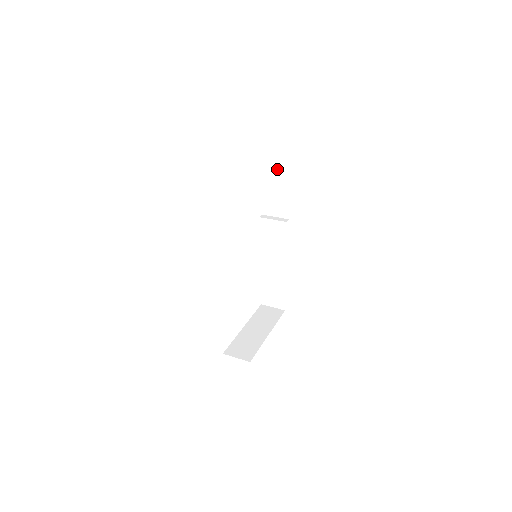
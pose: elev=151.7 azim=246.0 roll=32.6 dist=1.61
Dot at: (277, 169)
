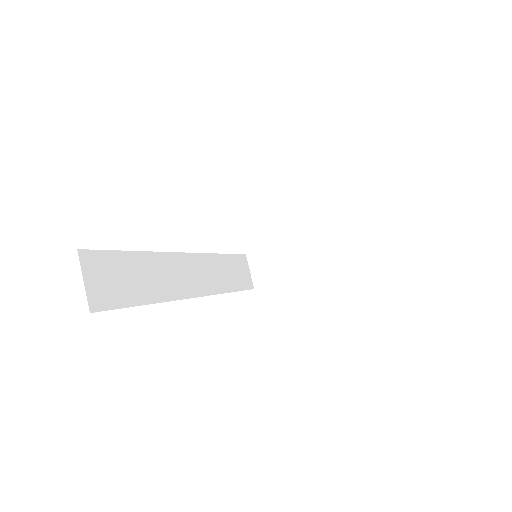
Dot at: occluded
